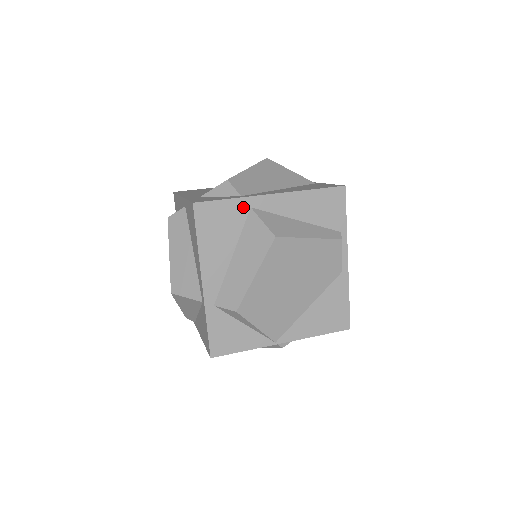
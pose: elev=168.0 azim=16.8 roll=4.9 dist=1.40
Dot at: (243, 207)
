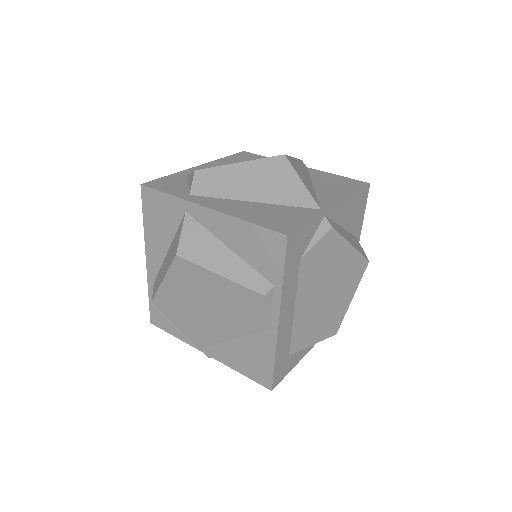
Dot at: (179, 208)
